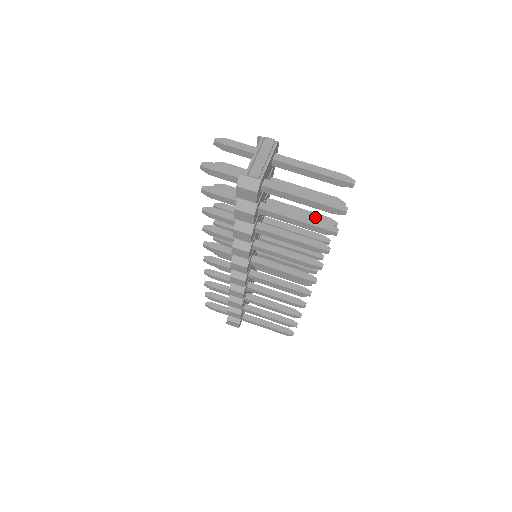
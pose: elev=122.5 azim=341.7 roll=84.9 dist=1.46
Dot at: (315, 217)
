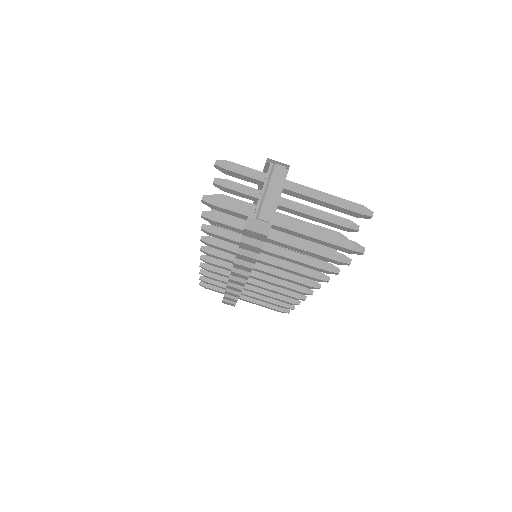
Dot at: occluded
